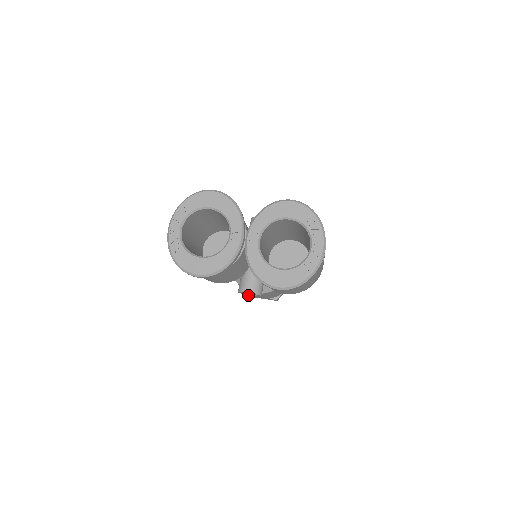
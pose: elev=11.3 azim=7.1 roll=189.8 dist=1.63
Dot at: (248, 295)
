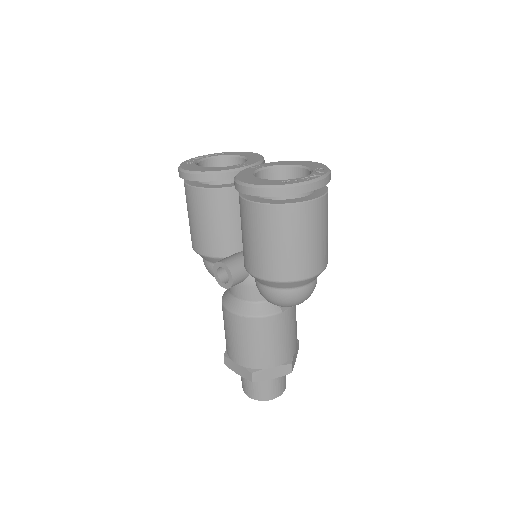
Dot at: (225, 356)
